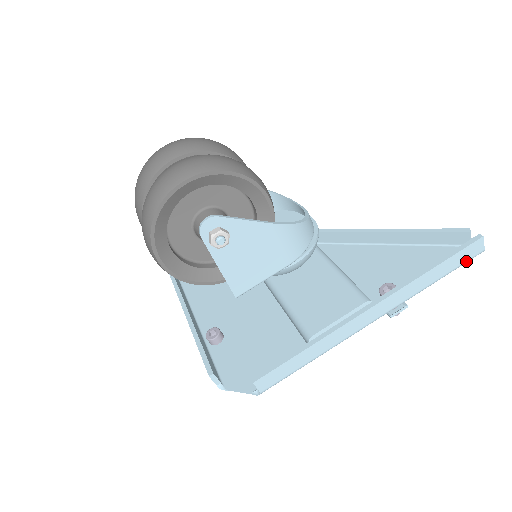
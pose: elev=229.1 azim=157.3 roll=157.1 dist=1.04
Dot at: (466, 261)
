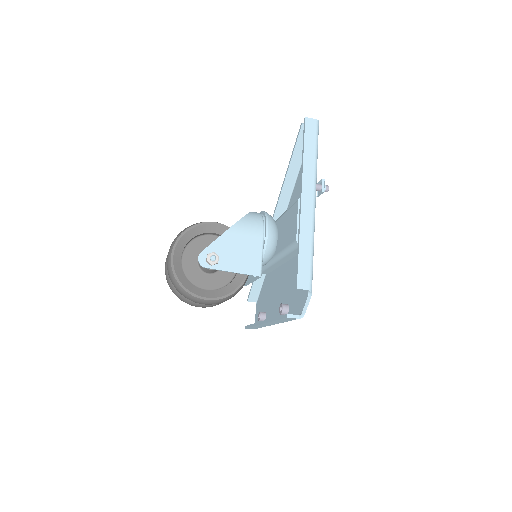
Dot at: (316, 133)
